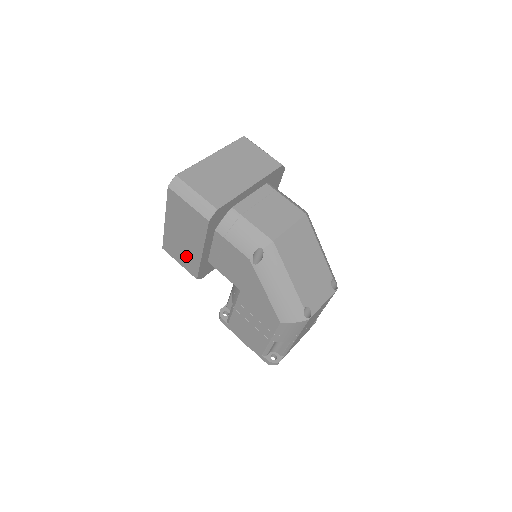
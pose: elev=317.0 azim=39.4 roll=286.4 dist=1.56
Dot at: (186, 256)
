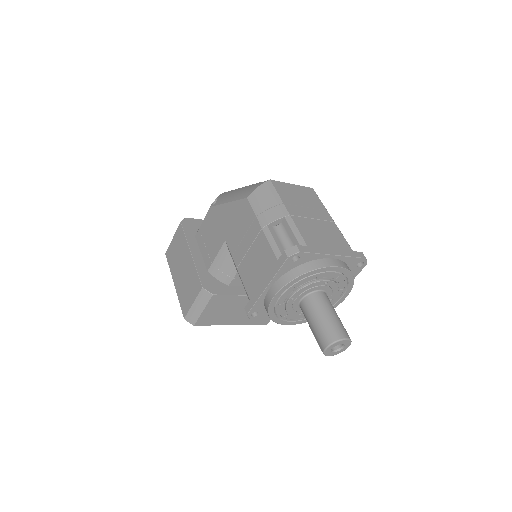
Dot at: (190, 283)
